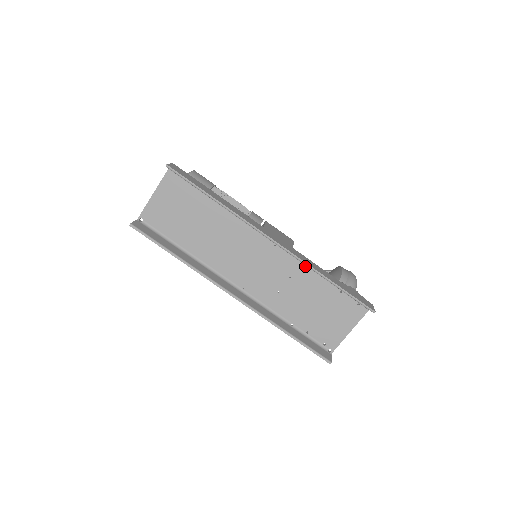
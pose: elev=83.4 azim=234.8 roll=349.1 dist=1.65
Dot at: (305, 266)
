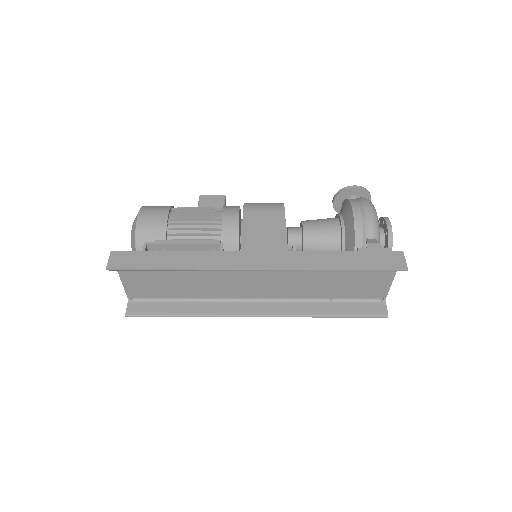
Dot at: occluded
